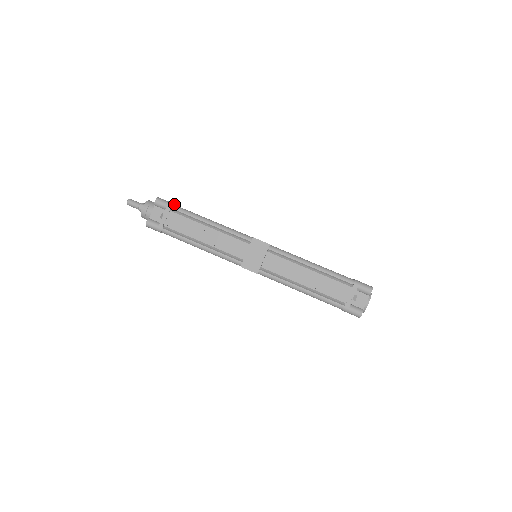
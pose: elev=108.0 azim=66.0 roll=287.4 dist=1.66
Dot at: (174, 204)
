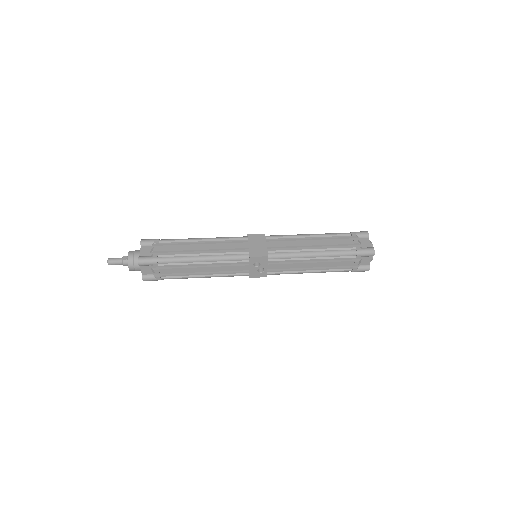
Dot at: occluded
